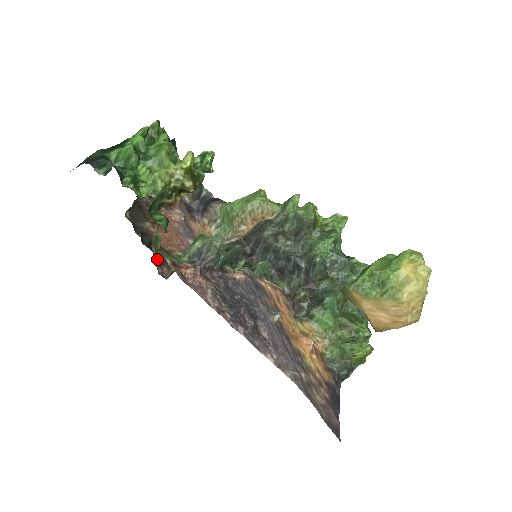
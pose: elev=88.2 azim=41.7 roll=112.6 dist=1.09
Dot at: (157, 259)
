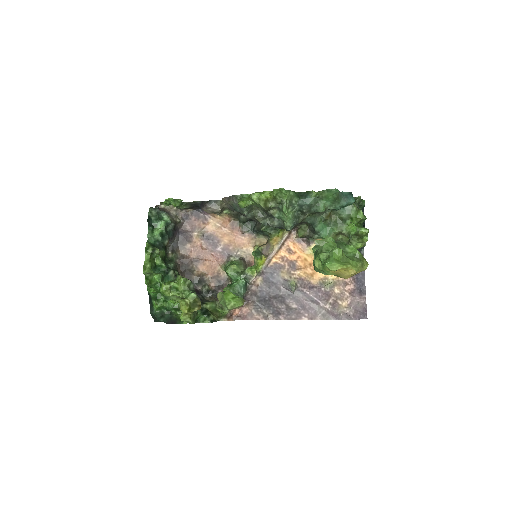
Dot at: (220, 309)
